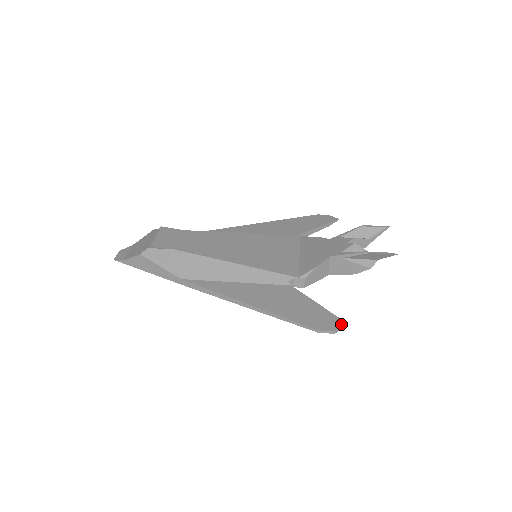
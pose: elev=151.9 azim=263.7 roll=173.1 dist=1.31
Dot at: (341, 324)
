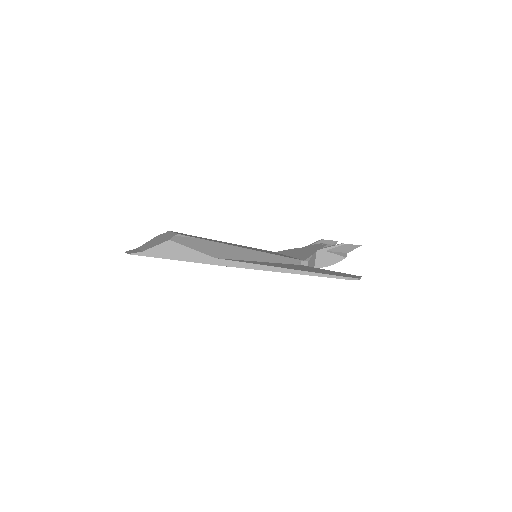
Dot at: (358, 276)
